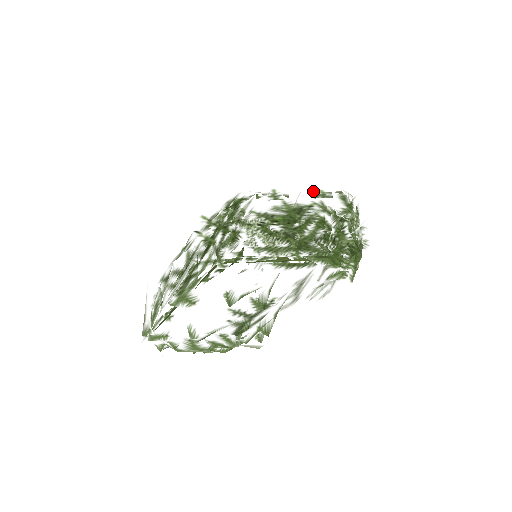
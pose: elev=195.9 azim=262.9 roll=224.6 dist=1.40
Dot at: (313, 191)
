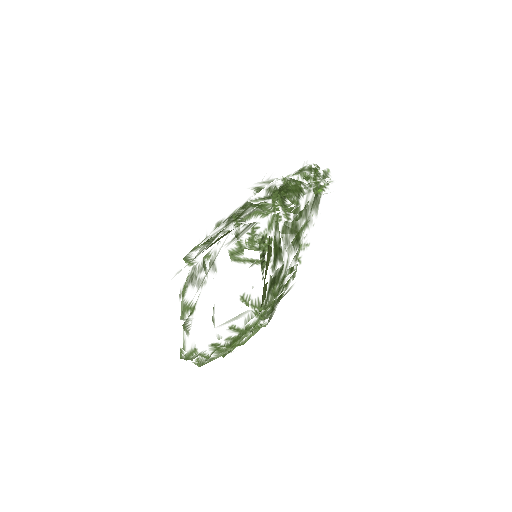
Dot at: occluded
